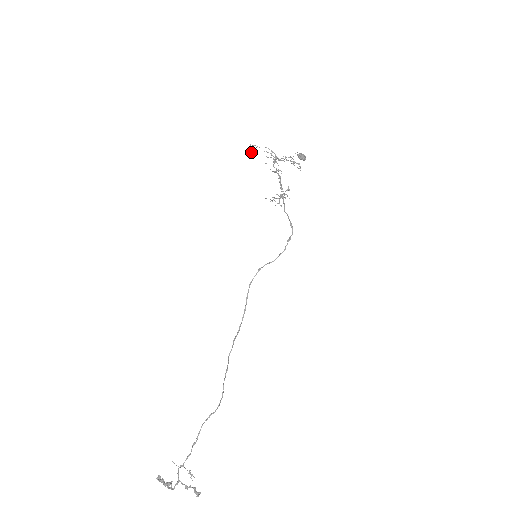
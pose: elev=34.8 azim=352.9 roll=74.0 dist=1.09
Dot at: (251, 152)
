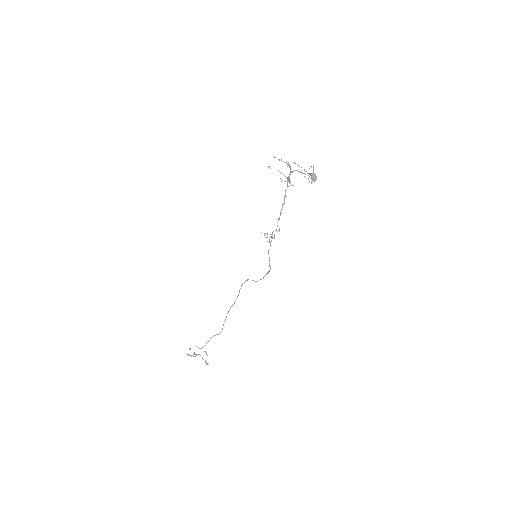
Dot at: occluded
